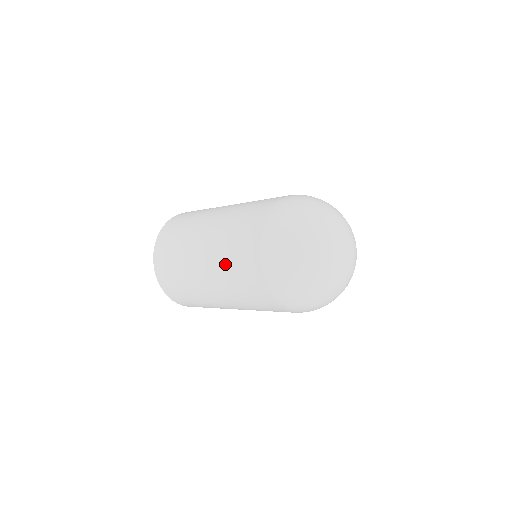
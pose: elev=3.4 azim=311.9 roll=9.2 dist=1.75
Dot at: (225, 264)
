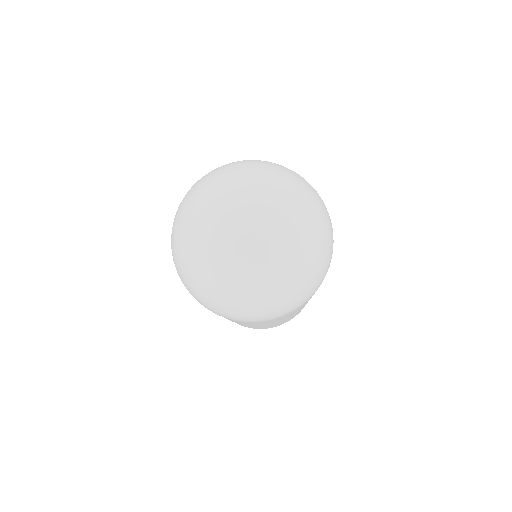
Dot at: occluded
